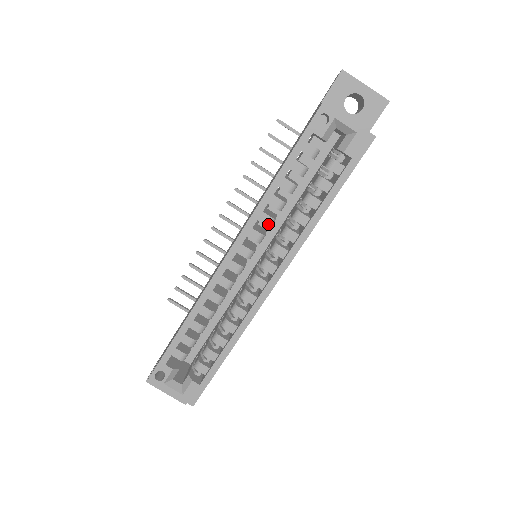
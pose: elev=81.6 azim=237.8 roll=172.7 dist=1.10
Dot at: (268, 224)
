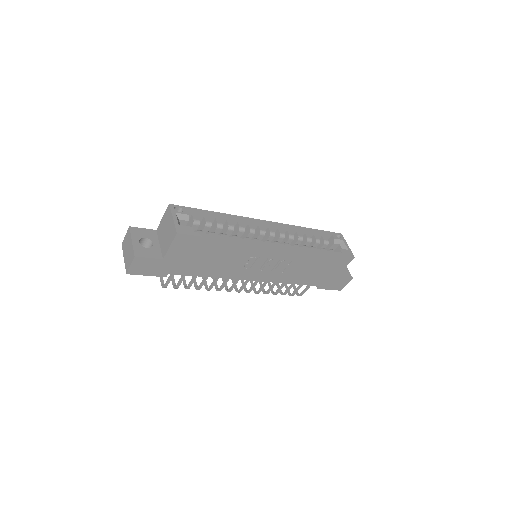
Dot at: (290, 235)
